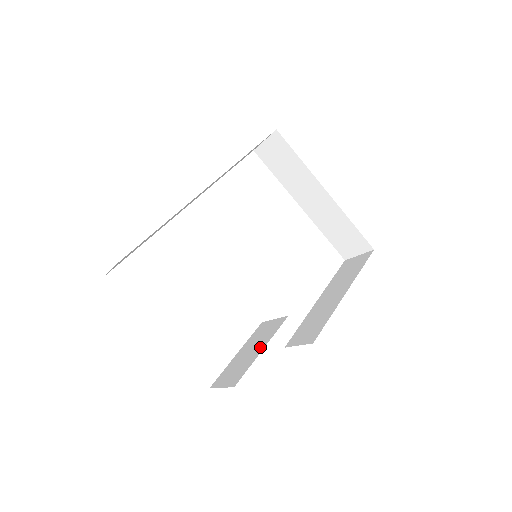
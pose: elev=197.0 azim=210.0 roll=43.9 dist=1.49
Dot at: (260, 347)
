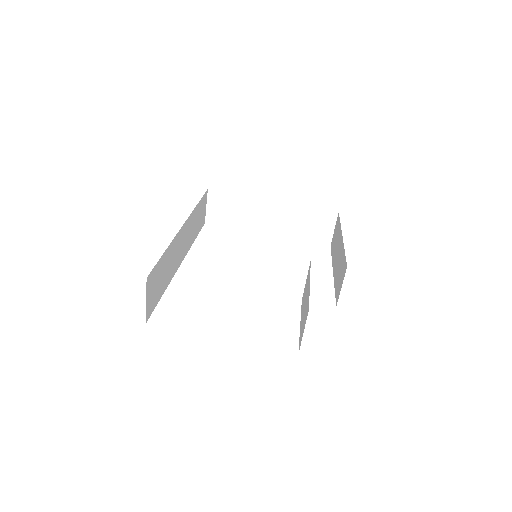
Dot at: (308, 288)
